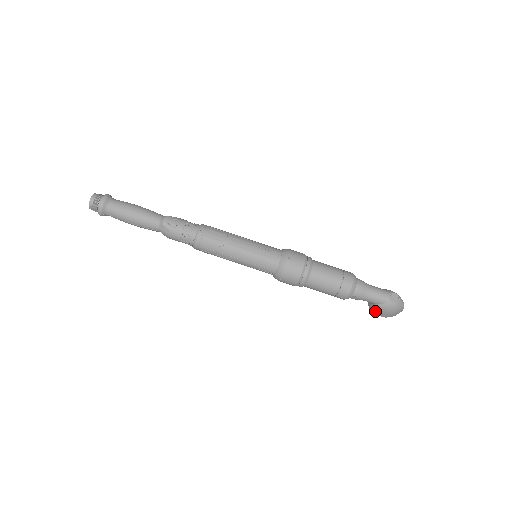
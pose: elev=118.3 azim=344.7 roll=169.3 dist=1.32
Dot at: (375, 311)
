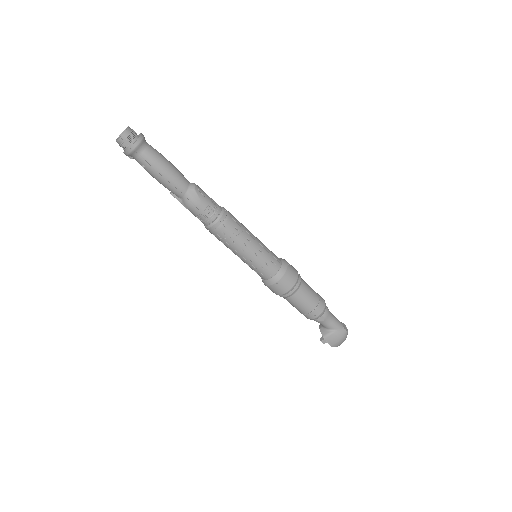
Dot at: (329, 337)
